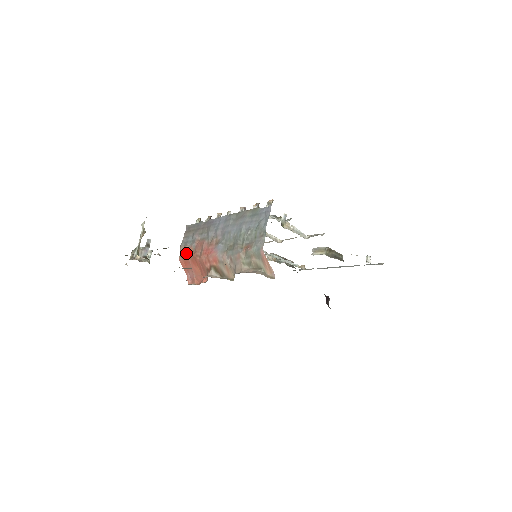
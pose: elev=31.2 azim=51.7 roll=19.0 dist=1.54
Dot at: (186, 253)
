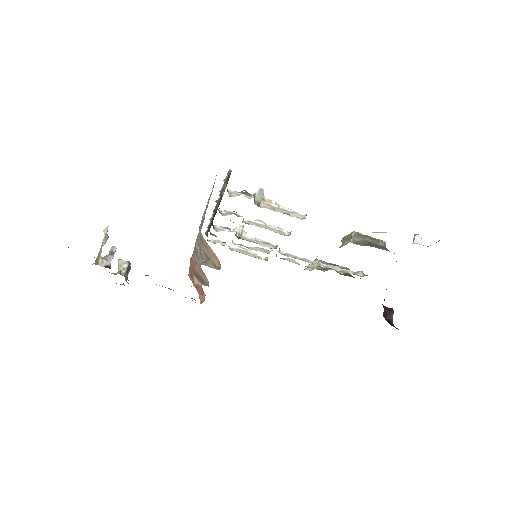
Dot at: occluded
